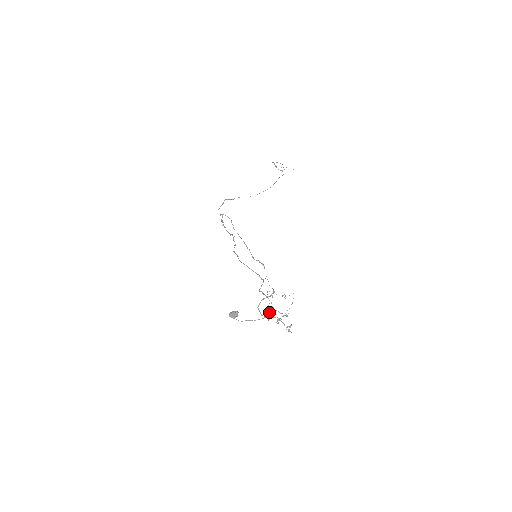
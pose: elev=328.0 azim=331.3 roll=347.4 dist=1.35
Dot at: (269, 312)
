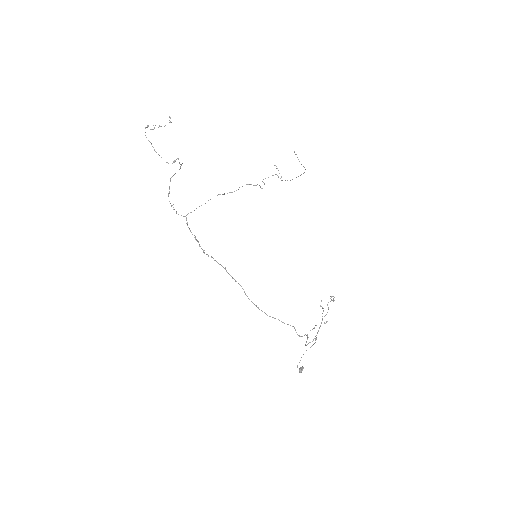
Dot at: occluded
